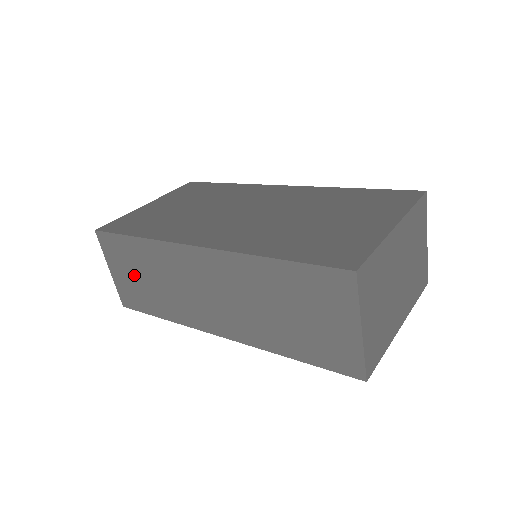
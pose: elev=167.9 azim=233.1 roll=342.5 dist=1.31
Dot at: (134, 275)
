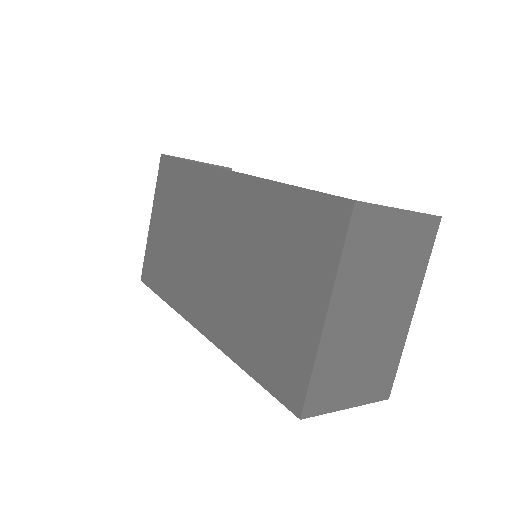
Dot at: occluded
